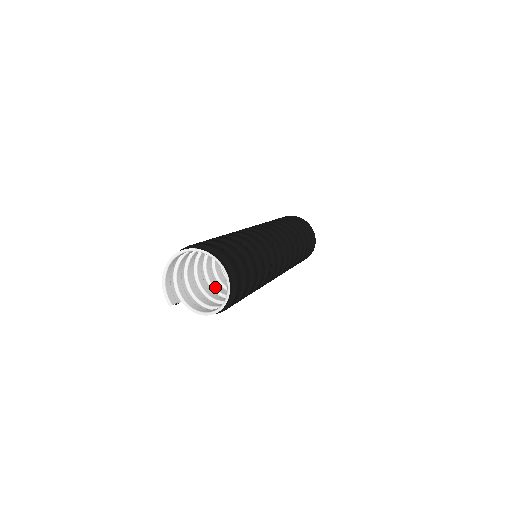
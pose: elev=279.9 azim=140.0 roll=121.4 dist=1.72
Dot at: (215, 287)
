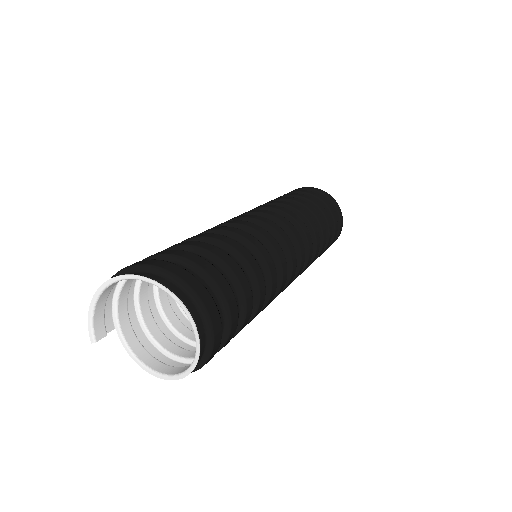
Dot at: occluded
